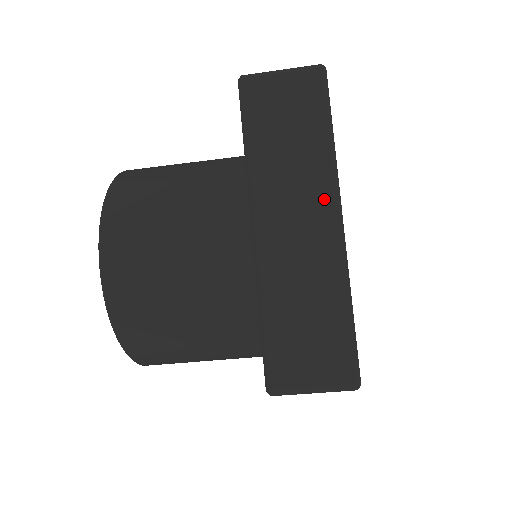
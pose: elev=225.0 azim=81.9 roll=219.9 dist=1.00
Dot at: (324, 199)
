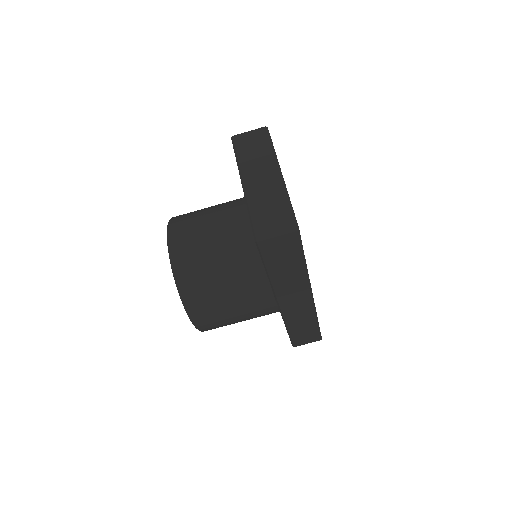
Dot at: (272, 166)
